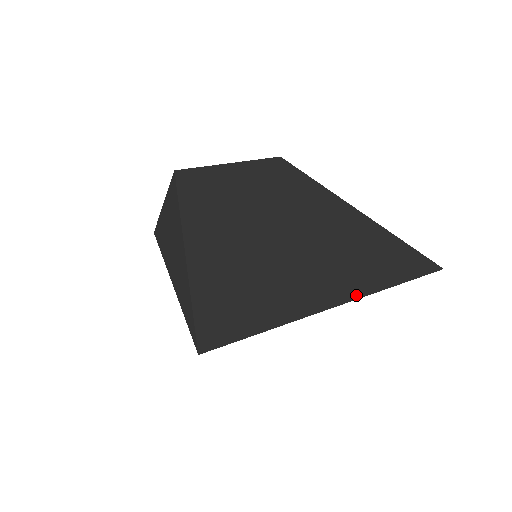
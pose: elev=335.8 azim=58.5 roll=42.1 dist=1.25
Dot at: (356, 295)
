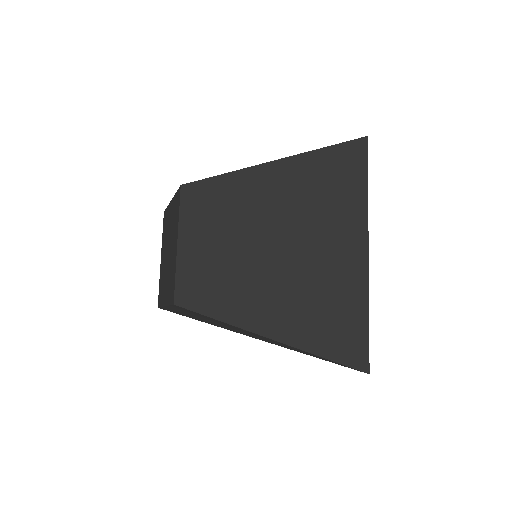
Dot at: (365, 233)
